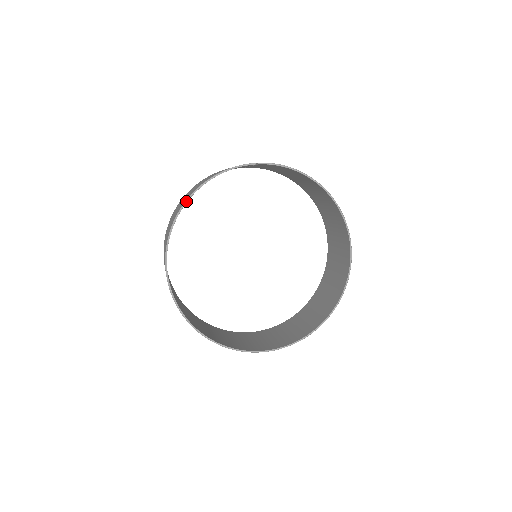
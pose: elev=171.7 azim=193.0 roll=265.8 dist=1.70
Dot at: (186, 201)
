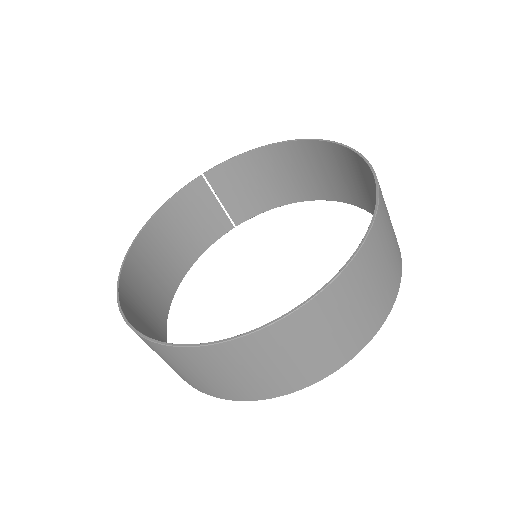
Dot at: (136, 237)
